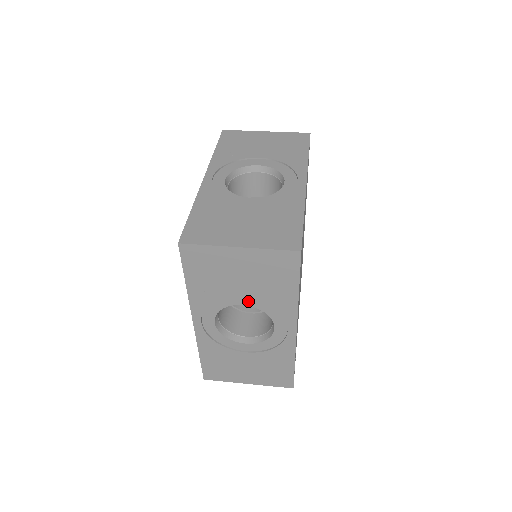
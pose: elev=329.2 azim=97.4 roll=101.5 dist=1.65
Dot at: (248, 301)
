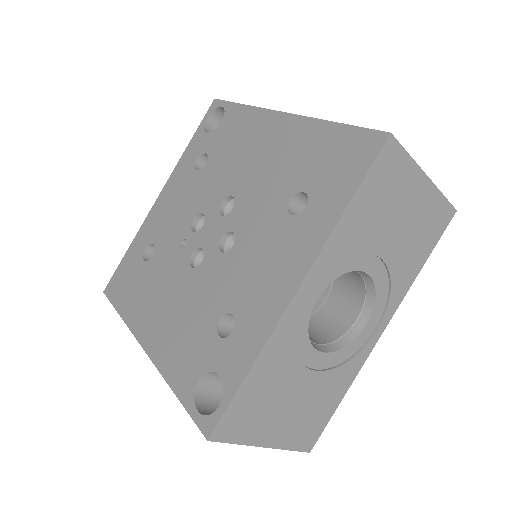
Dot at: (375, 268)
